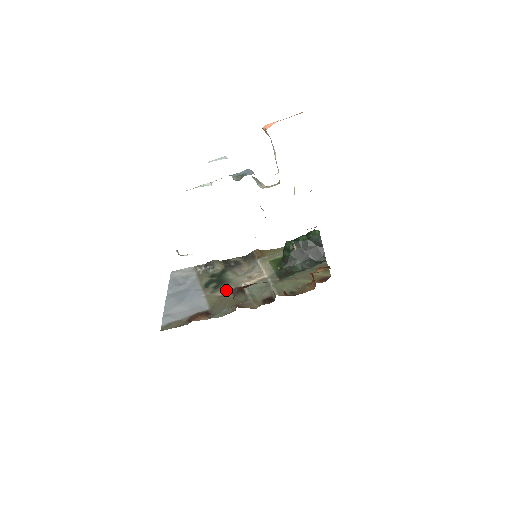
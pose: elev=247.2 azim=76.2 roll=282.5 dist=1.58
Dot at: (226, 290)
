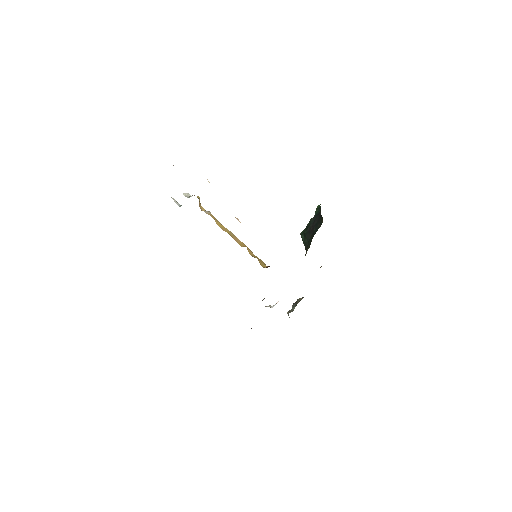
Dot at: occluded
